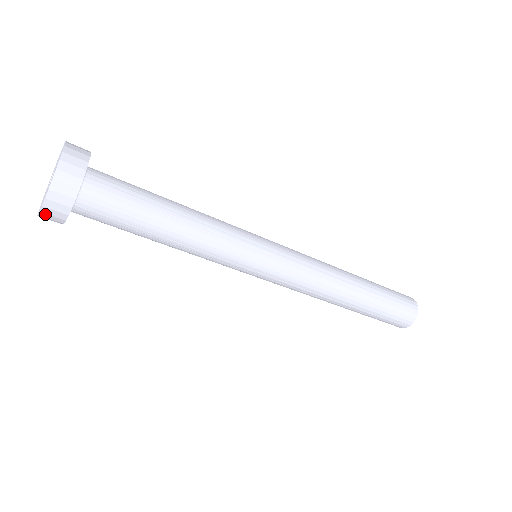
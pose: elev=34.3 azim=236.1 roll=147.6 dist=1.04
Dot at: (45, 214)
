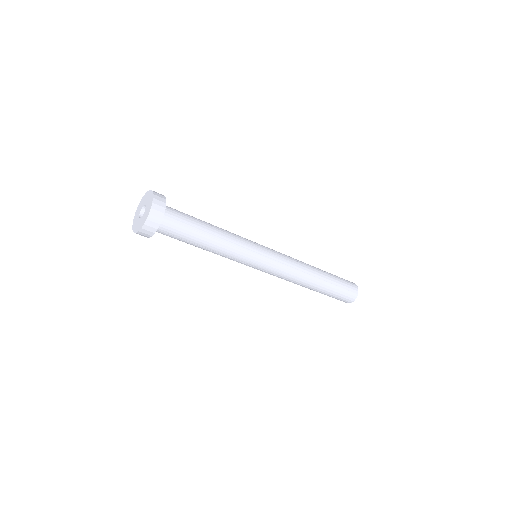
Dot at: (139, 234)
